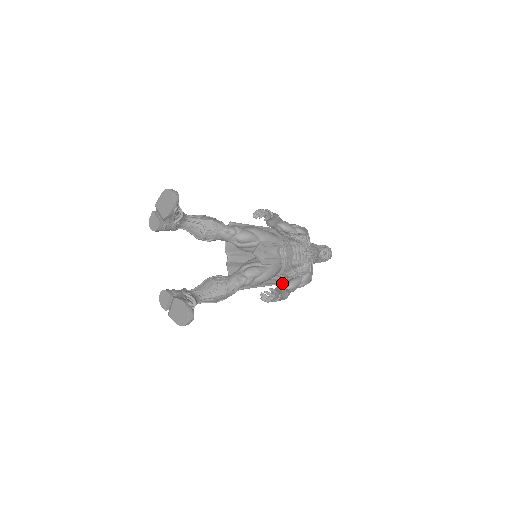
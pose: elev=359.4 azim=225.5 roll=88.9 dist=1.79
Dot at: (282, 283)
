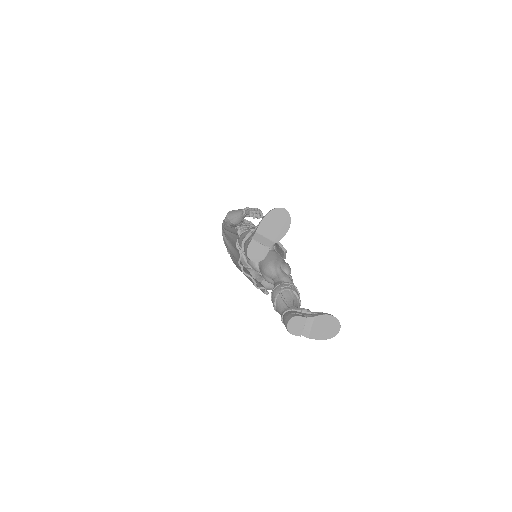
Dot at: occluded
